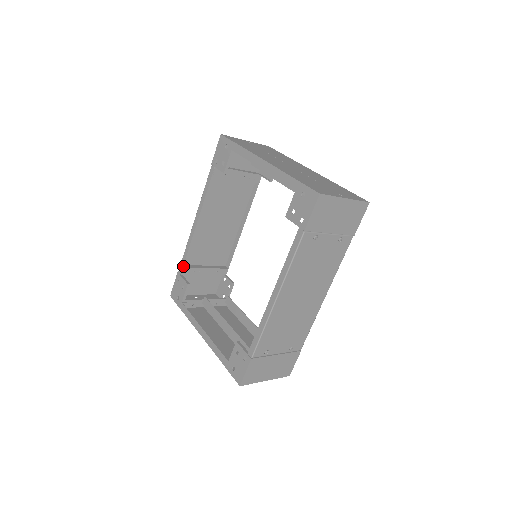
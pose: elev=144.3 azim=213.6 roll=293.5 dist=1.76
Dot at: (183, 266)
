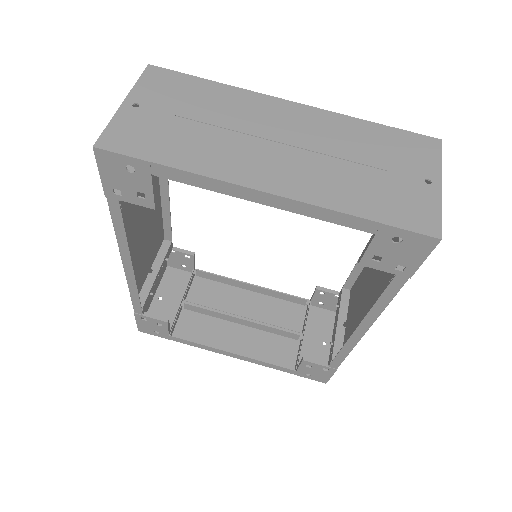
Dot at: (141, 308)
